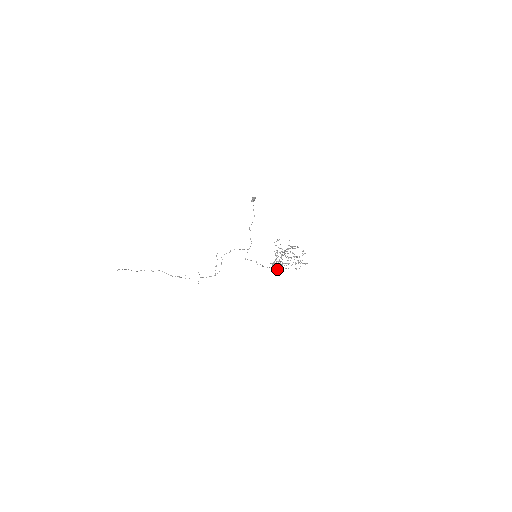
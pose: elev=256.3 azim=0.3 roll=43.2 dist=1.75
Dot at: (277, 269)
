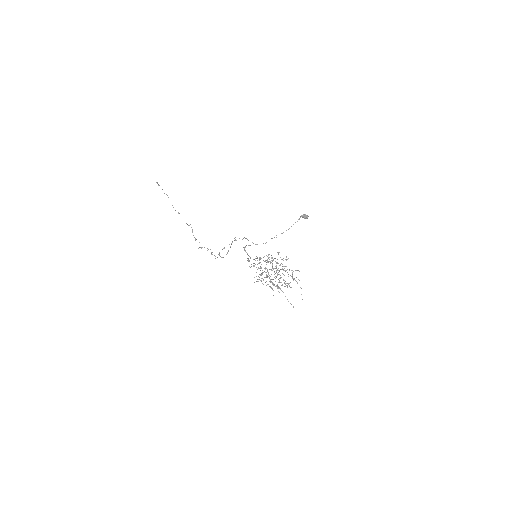
Dot at: (259, 279)
